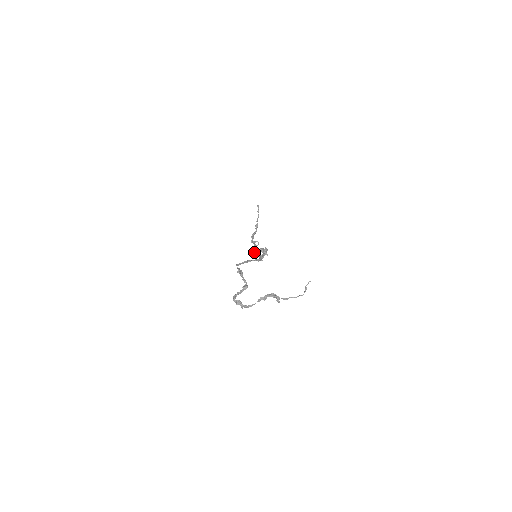
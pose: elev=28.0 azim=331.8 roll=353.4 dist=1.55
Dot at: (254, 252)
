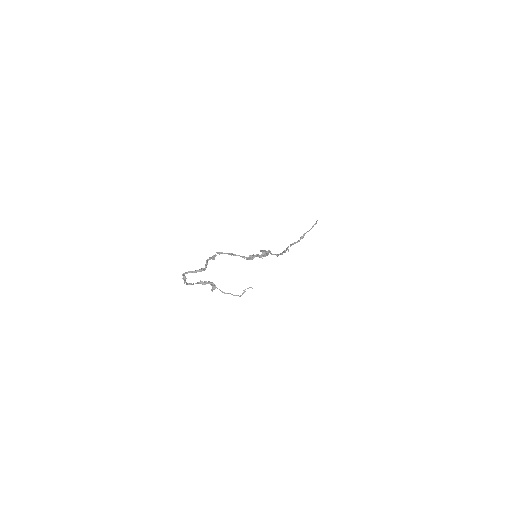
Dot at: occluded
